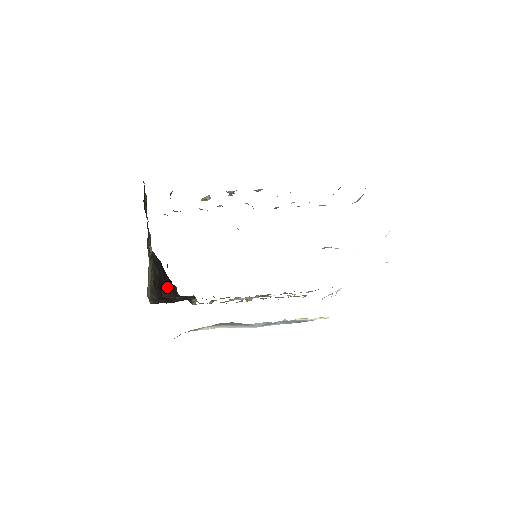
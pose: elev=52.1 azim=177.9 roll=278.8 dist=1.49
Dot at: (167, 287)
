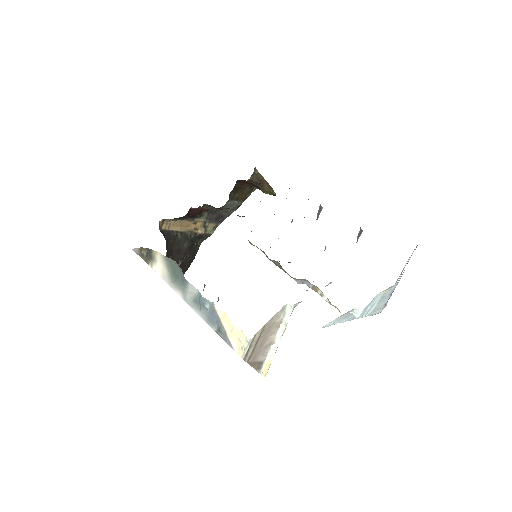
Dot at: occluded
